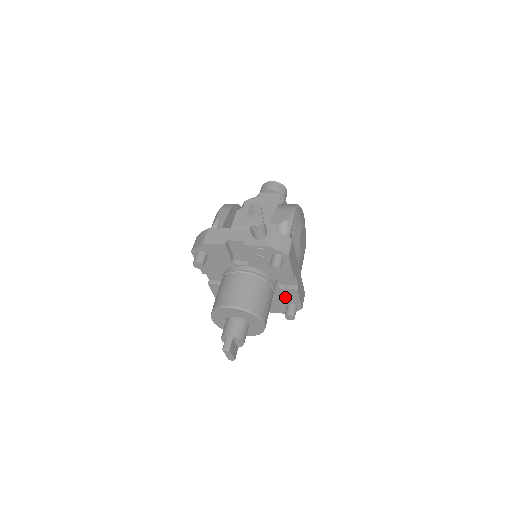
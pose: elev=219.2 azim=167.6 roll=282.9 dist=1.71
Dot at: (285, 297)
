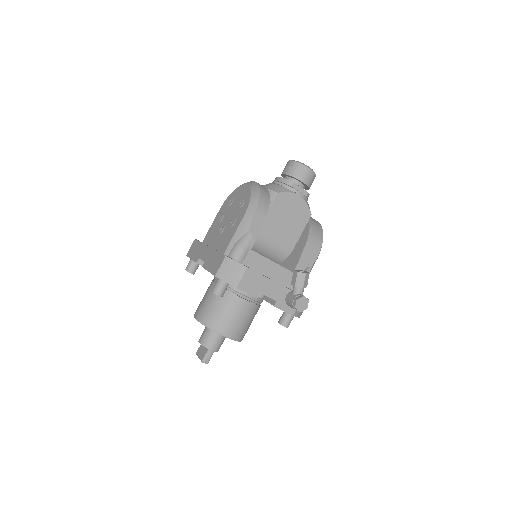
Dot at: occluded
